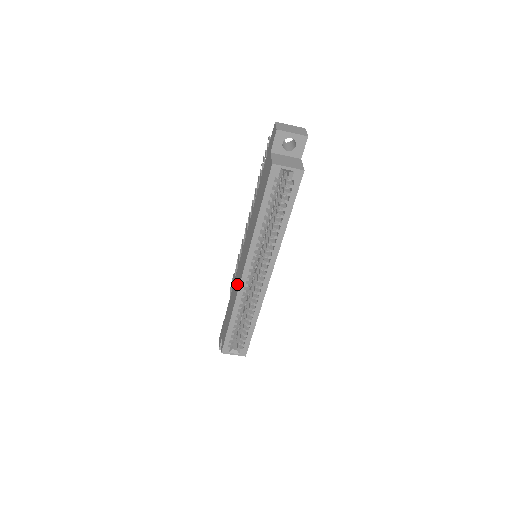
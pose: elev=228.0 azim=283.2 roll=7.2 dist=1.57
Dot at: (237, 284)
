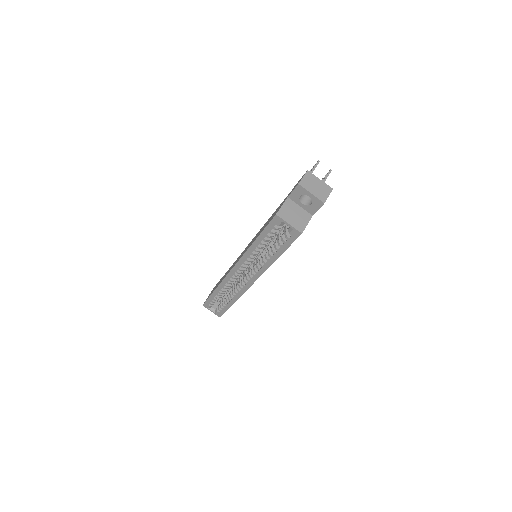
Dot at: occluded
